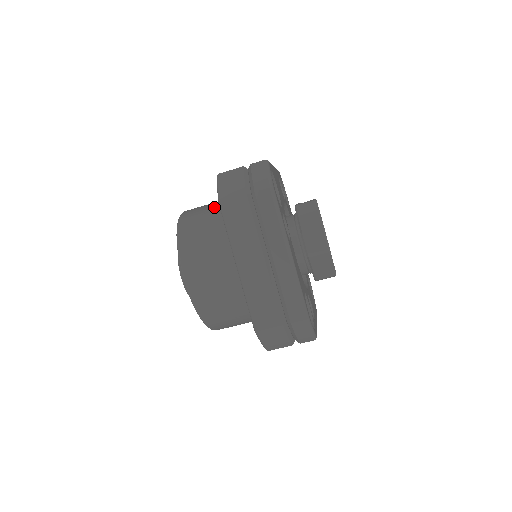
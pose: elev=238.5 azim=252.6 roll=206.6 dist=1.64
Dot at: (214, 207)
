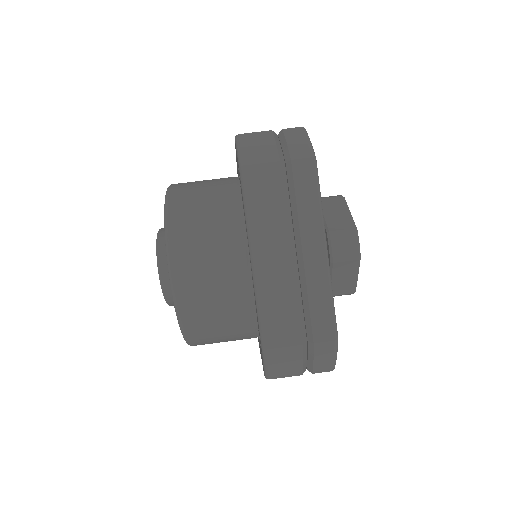
Dot at: occluded
